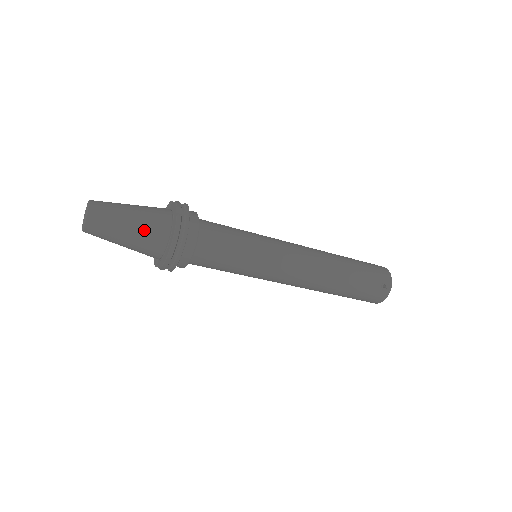
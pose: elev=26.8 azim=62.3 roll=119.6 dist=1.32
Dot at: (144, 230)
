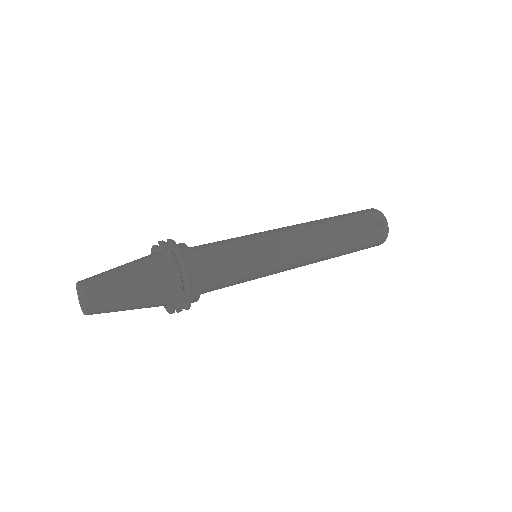
Dot at: (144, 283)
